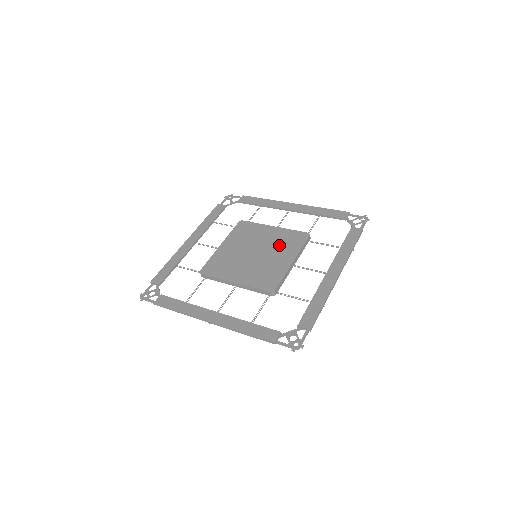
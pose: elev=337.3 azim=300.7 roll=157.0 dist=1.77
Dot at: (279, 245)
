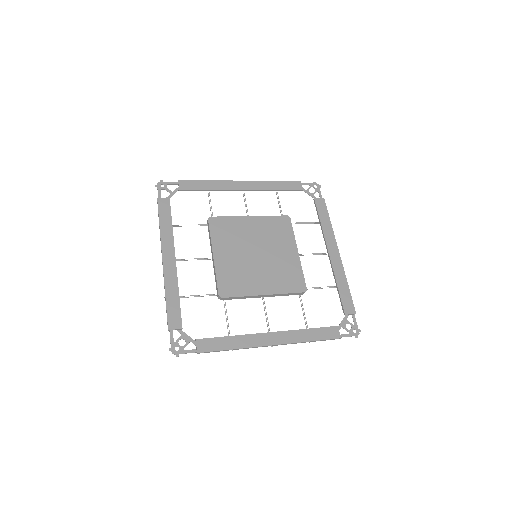
Dot at: (272, 238)
